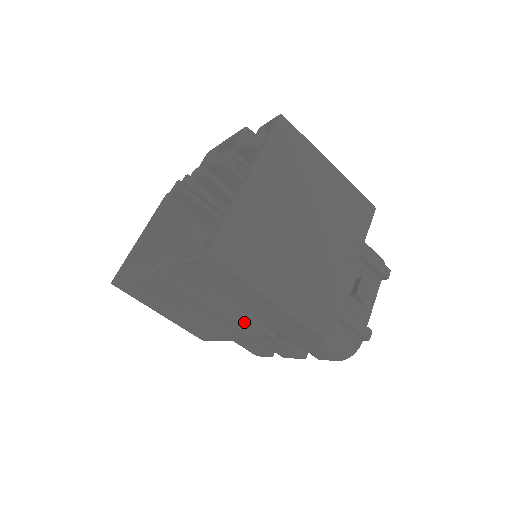
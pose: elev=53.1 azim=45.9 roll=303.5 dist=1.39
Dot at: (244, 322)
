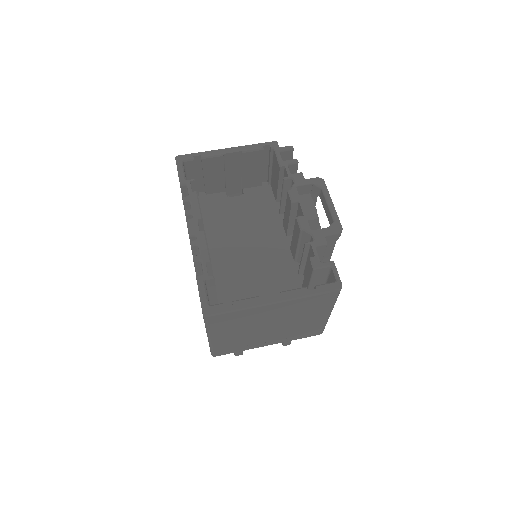
Dot at: occluded
